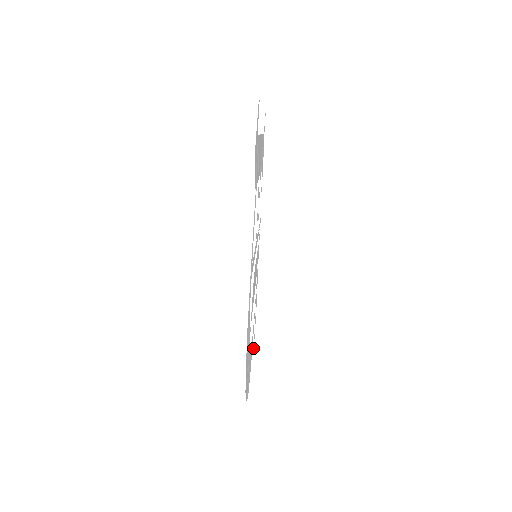
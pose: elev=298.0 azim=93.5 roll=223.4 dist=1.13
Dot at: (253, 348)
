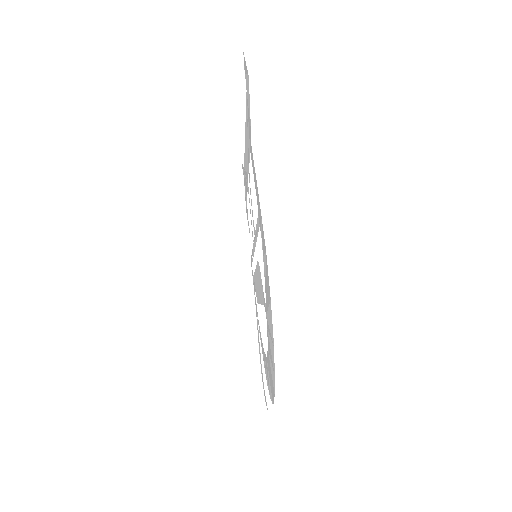
Dot at: (265, 397)
